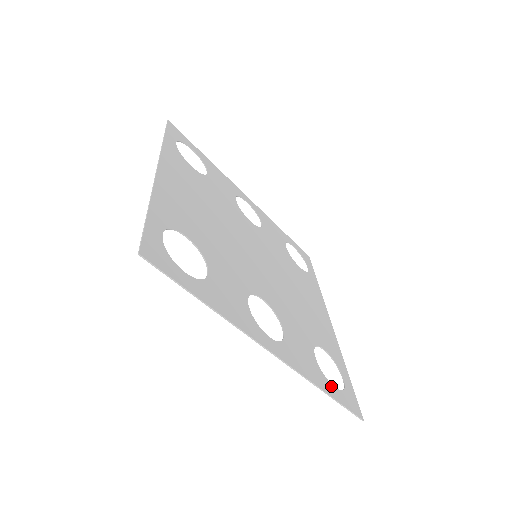
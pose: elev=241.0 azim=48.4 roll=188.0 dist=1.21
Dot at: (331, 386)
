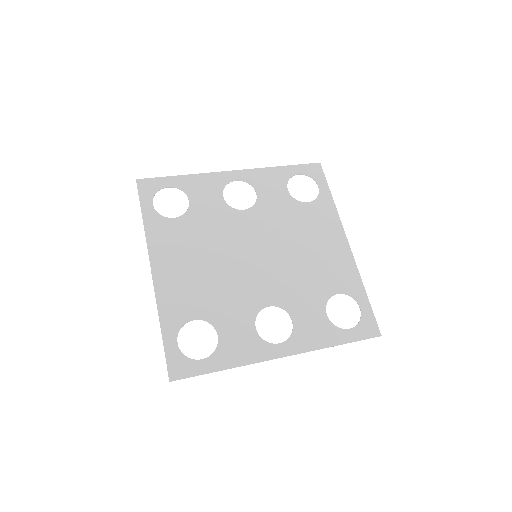
Dot at: (344, 332)
